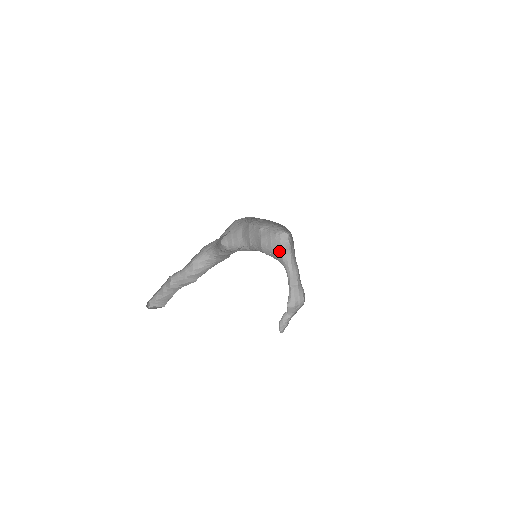
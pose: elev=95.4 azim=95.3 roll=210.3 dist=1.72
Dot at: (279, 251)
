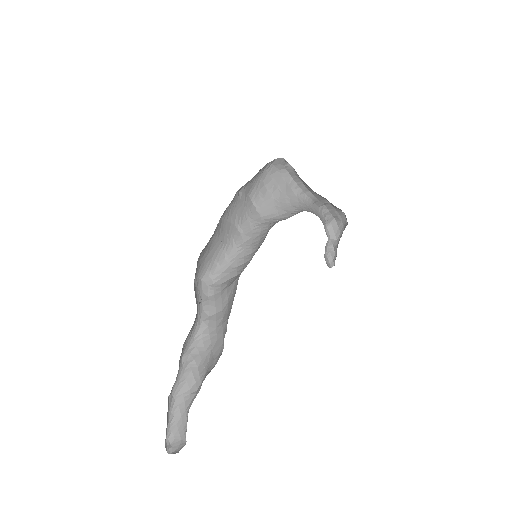
Dot at: (282, 186)
